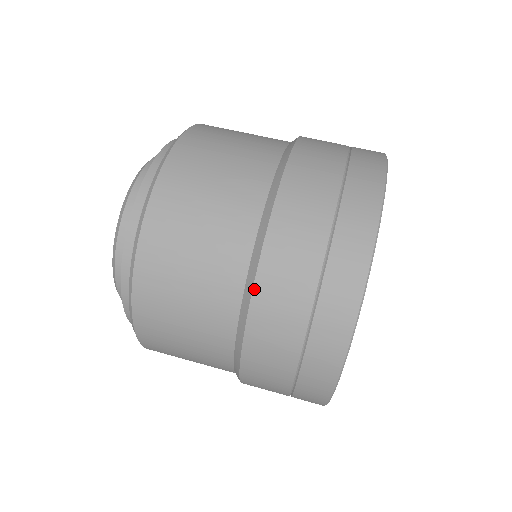
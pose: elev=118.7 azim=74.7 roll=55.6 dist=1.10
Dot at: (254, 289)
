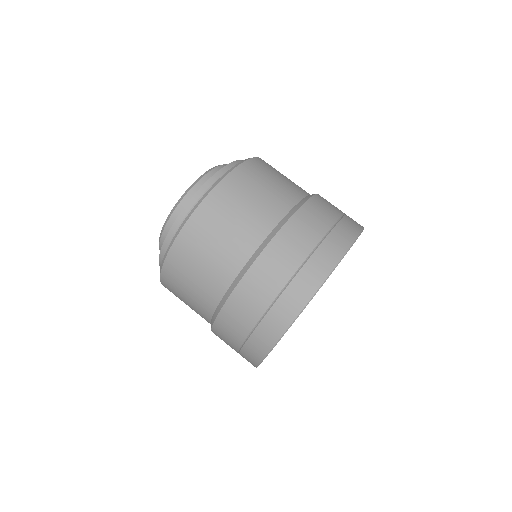
Dot at: (257, 259)
